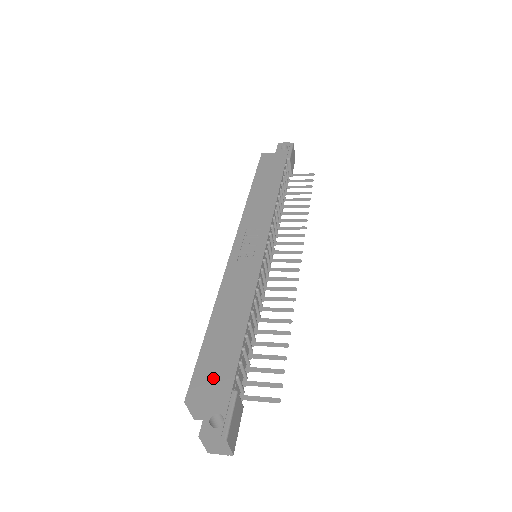
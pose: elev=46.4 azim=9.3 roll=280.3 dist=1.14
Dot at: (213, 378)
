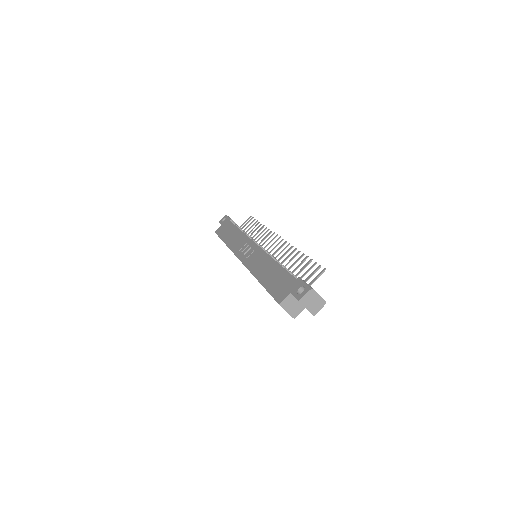
Dot at: (283, 287)
